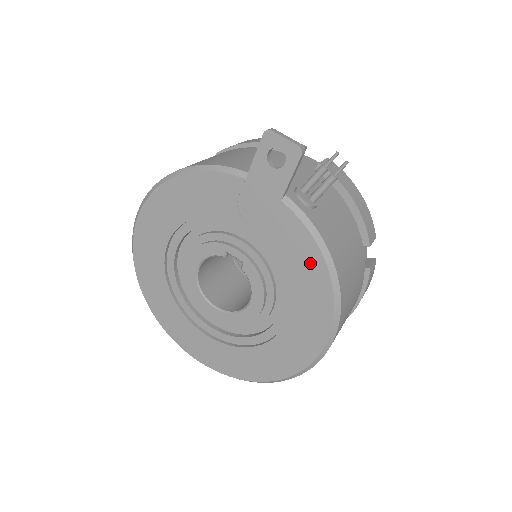
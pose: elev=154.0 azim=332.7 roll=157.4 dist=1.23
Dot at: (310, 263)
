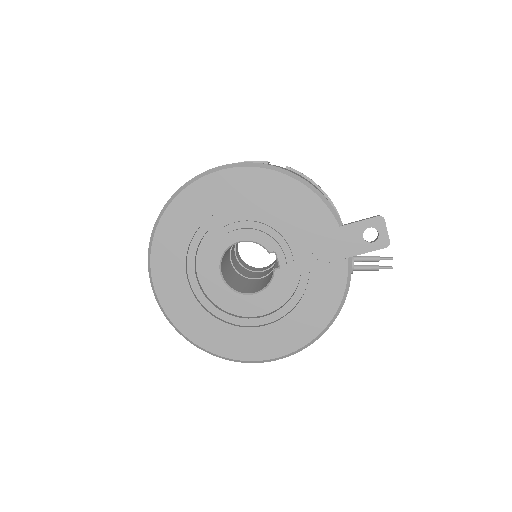
Dot at: (326, 305)
